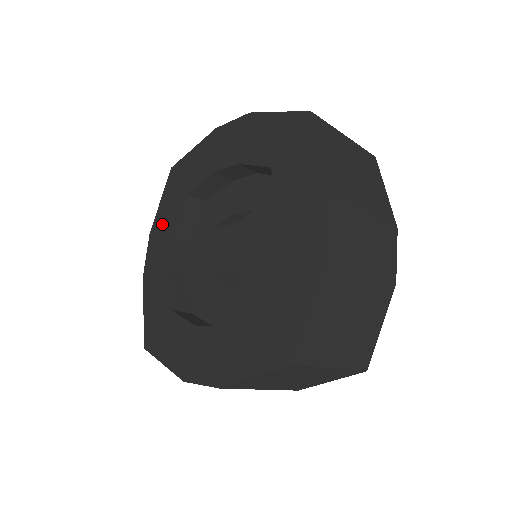
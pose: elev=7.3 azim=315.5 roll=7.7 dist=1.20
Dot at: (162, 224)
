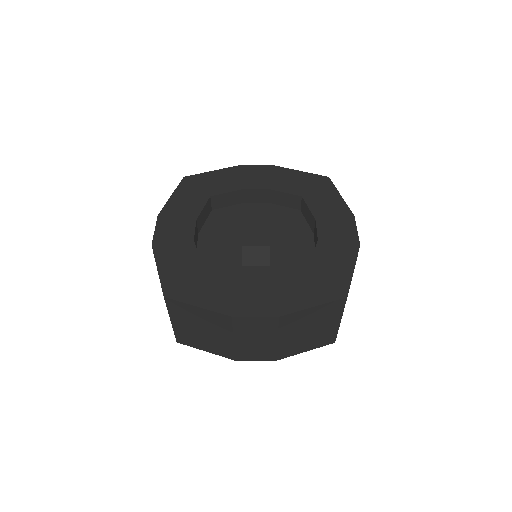
Dot at: (178, 210)
